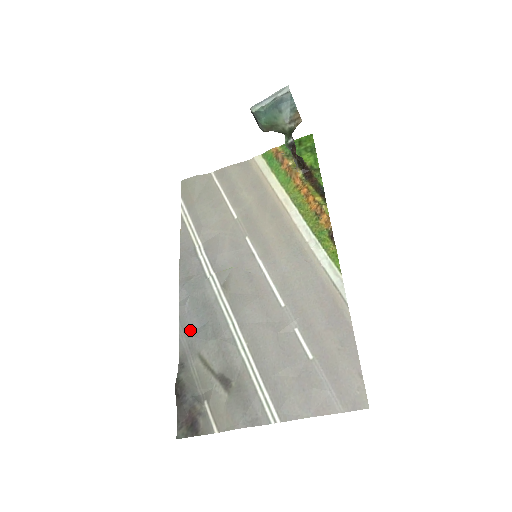
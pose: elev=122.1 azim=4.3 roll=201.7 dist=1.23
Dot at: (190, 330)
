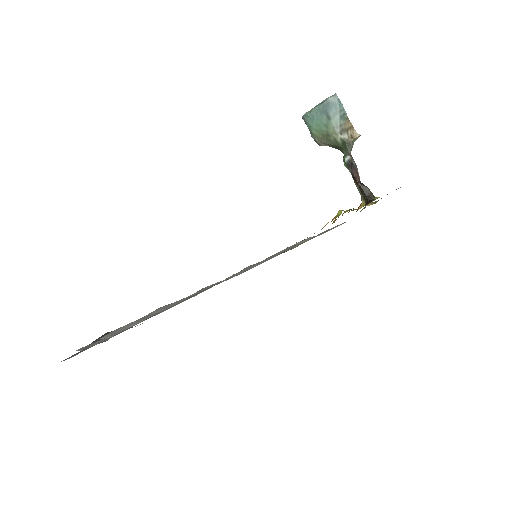
Dot at: occluded
